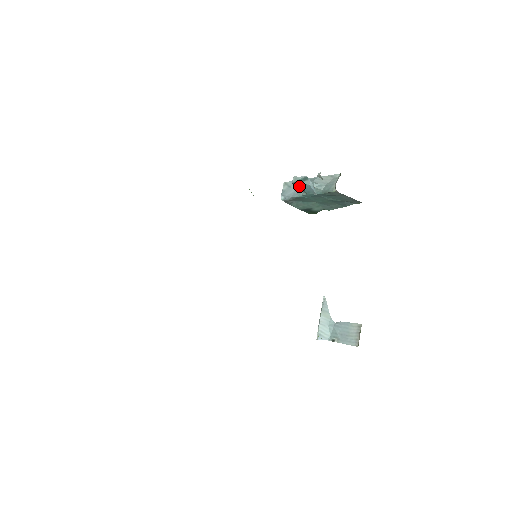
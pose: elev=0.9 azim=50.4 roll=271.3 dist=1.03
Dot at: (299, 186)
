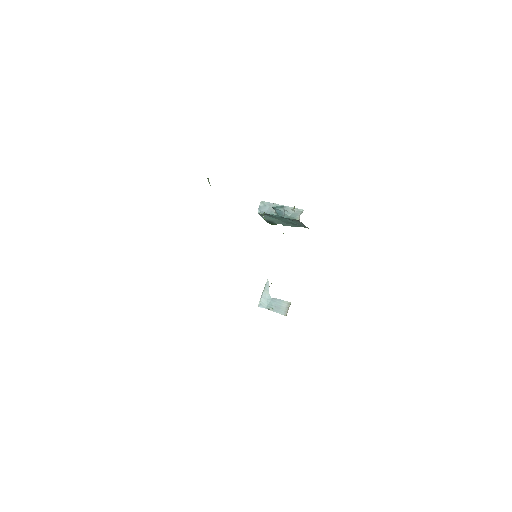
Dot at: (275, 209)
